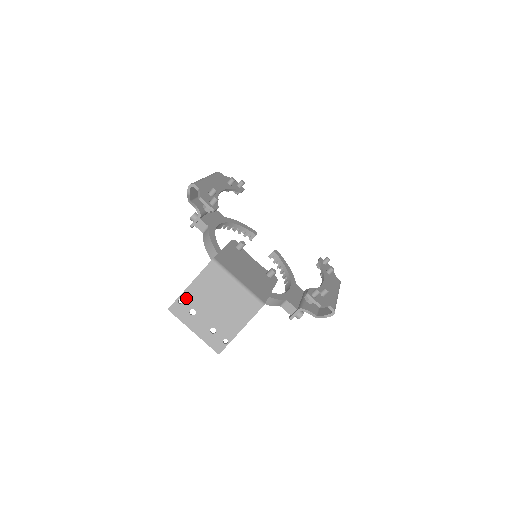
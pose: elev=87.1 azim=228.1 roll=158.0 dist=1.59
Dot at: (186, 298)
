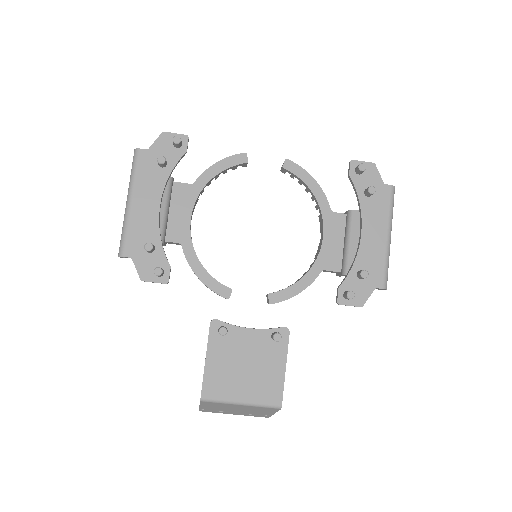
Dot at: (206, 409)
